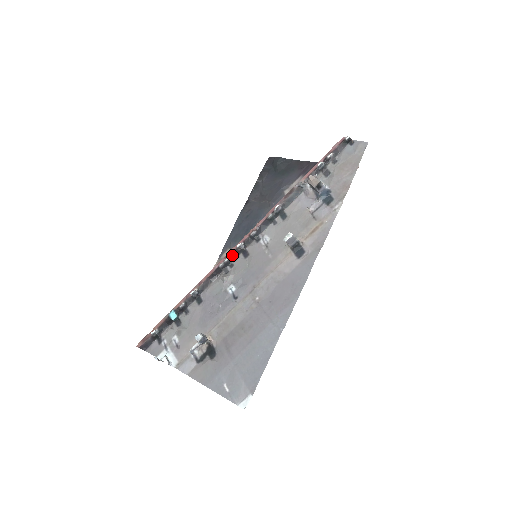
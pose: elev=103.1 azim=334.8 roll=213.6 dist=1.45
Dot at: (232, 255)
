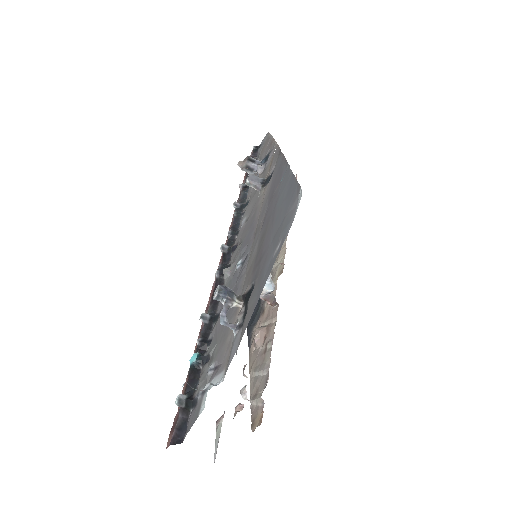
Dot at: (223, 262)
